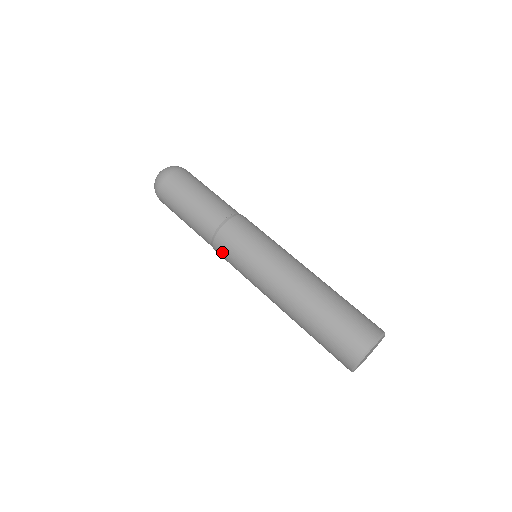
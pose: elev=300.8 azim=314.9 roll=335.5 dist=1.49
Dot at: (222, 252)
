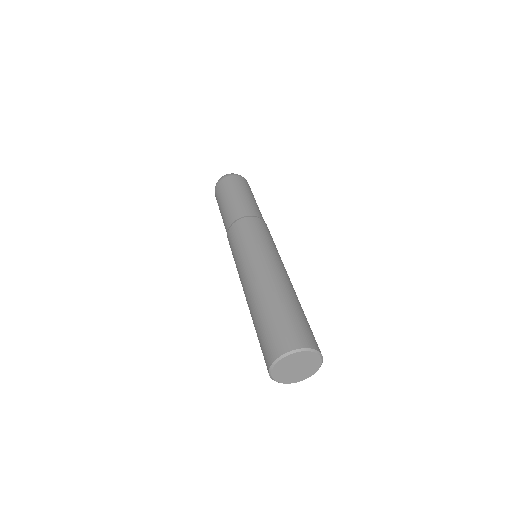
Dot at: occluded
